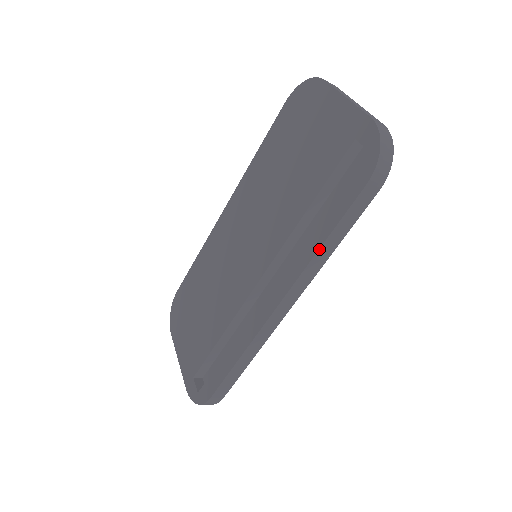
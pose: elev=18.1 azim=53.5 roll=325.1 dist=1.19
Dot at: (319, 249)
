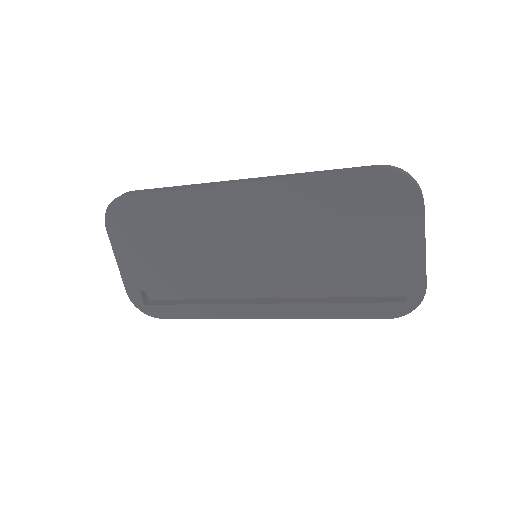
Dot at: occluded
